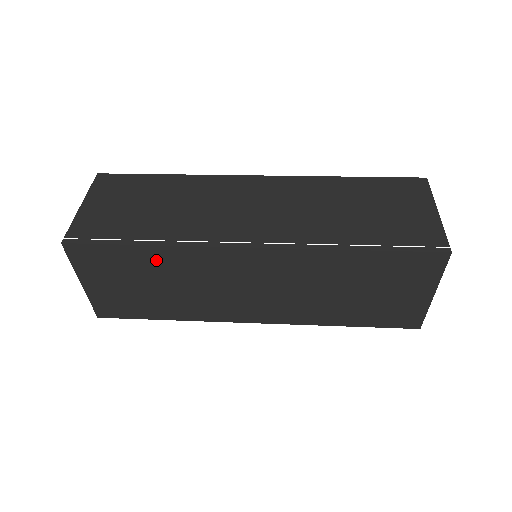
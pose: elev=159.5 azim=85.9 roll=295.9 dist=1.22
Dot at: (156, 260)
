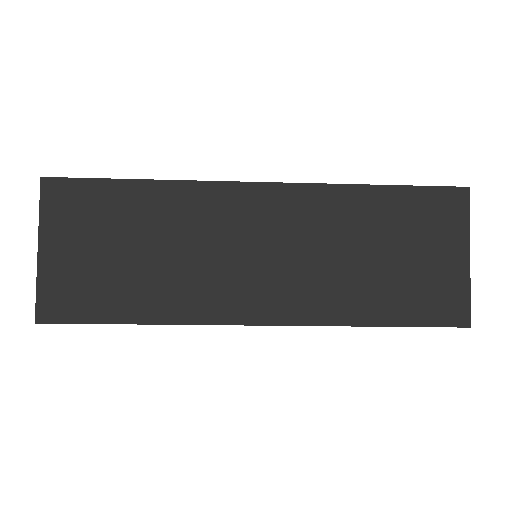
Dot at: (147, 204)
